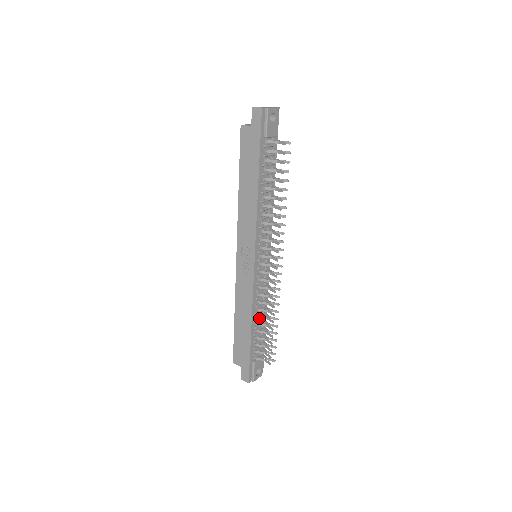
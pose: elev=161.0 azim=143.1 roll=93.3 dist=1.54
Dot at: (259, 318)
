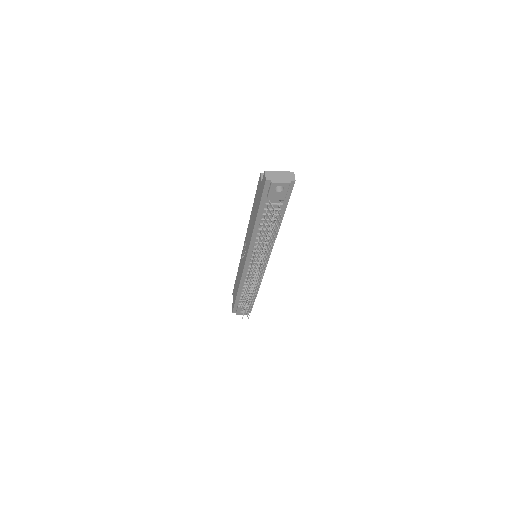
Dot at: occluded
